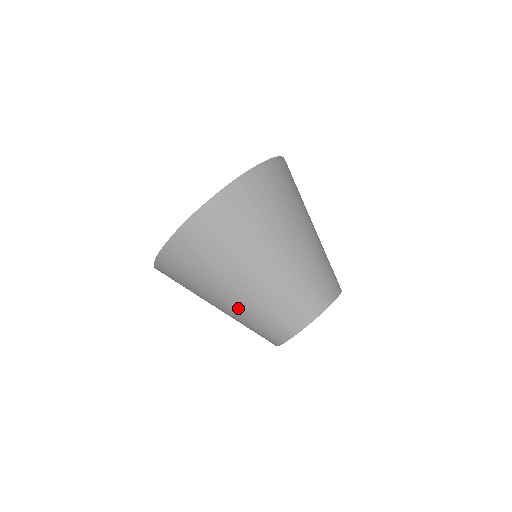
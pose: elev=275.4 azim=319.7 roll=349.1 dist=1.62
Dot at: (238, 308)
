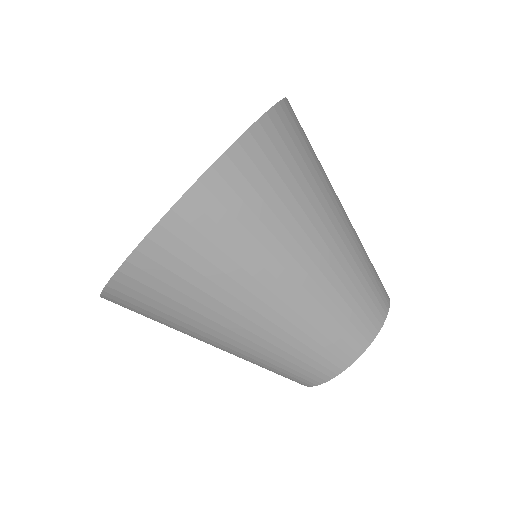
Dot at: (256, 343)
